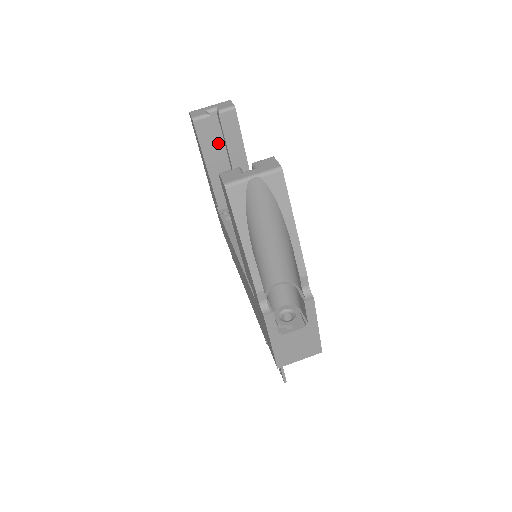
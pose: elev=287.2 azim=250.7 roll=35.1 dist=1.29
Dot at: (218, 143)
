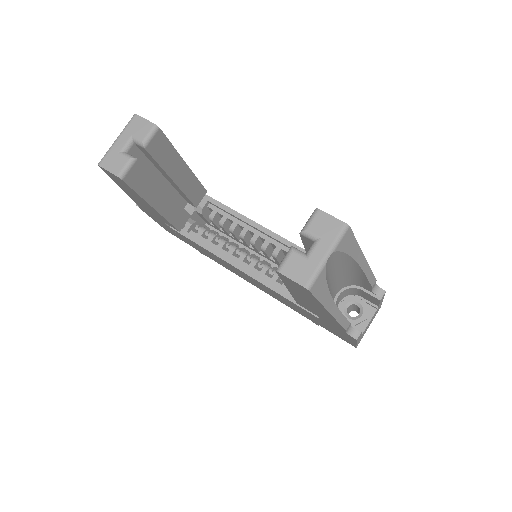
Dot at: occluded
